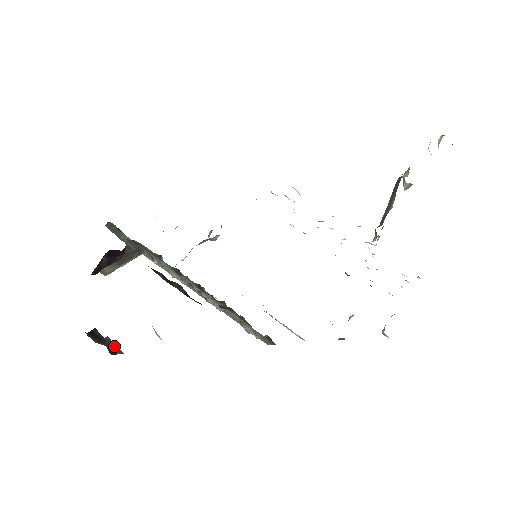
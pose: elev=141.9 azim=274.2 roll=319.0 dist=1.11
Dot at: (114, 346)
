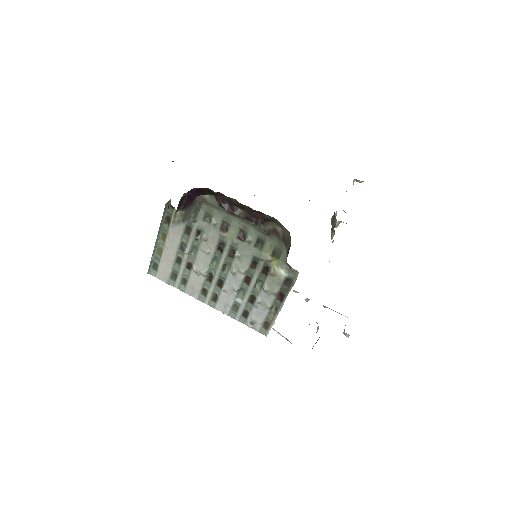
Dot at: occluded
